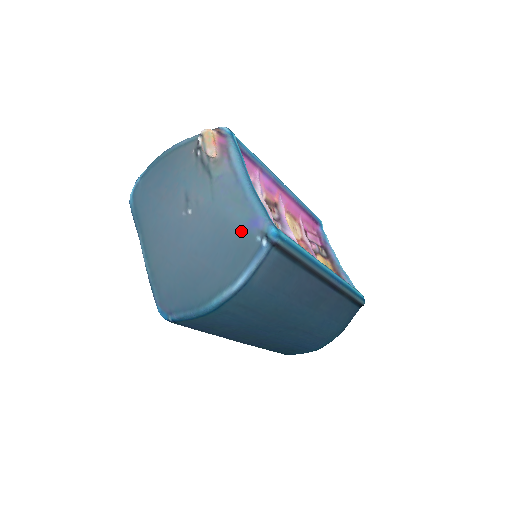
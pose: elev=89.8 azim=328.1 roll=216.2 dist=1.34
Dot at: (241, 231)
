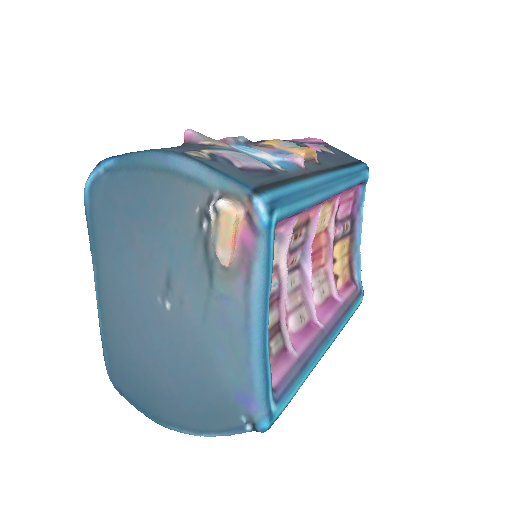
Dot at: (226, 394)
